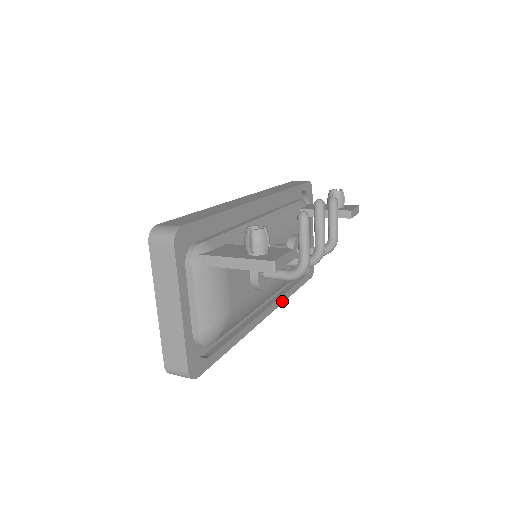
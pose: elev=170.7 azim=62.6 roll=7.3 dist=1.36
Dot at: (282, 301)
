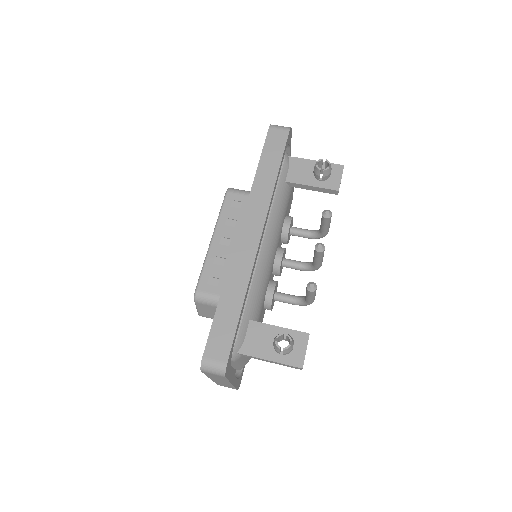
Dot at: occluded
